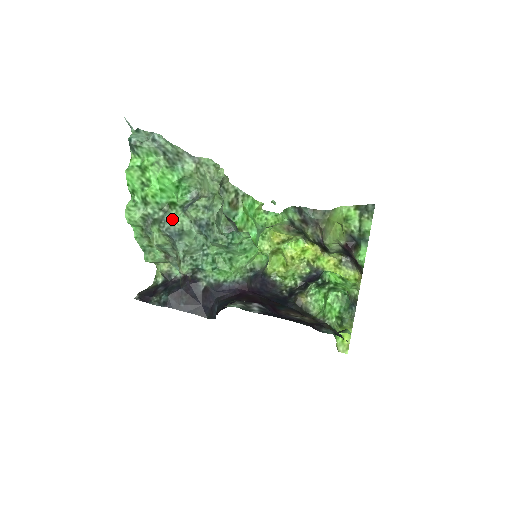
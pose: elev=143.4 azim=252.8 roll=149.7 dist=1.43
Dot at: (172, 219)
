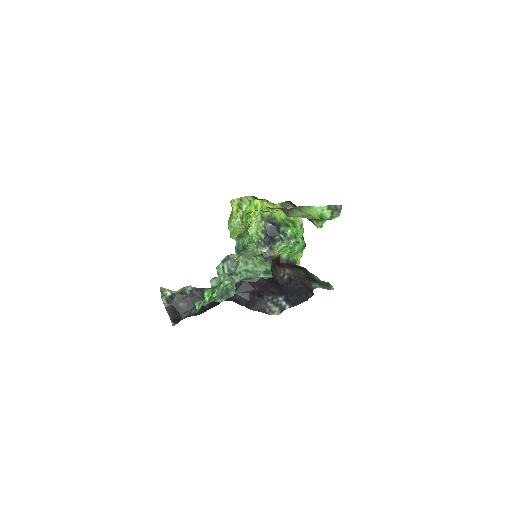
Dot at: (221, 289)
